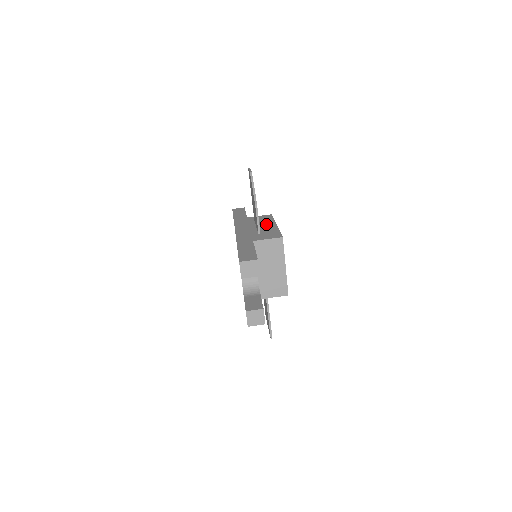
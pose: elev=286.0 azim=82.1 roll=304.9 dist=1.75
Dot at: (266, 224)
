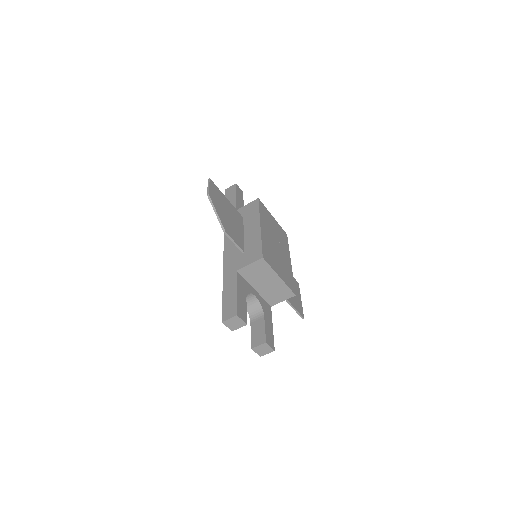
Dot at: (251, 226)
